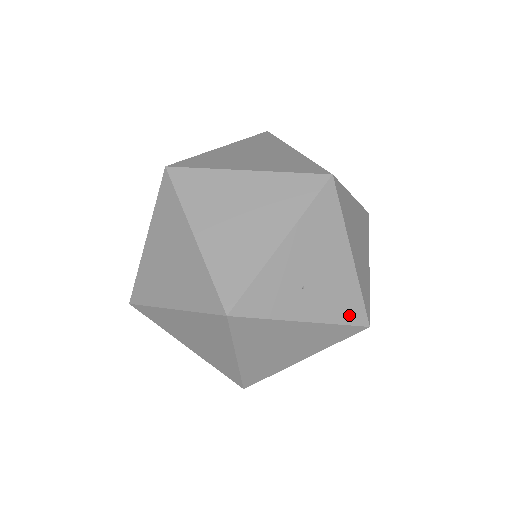
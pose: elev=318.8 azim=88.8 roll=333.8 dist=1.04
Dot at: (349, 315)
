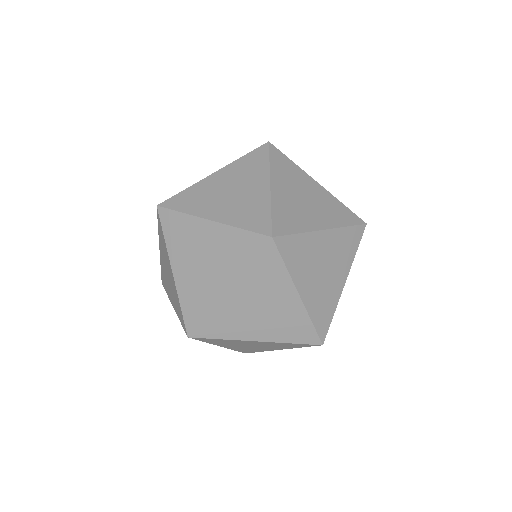
Dot at: occluded
